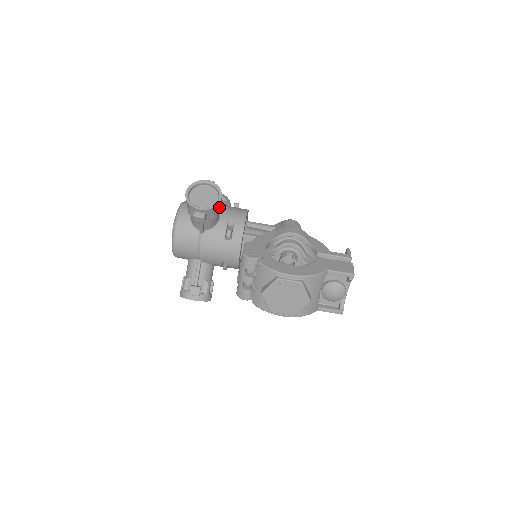
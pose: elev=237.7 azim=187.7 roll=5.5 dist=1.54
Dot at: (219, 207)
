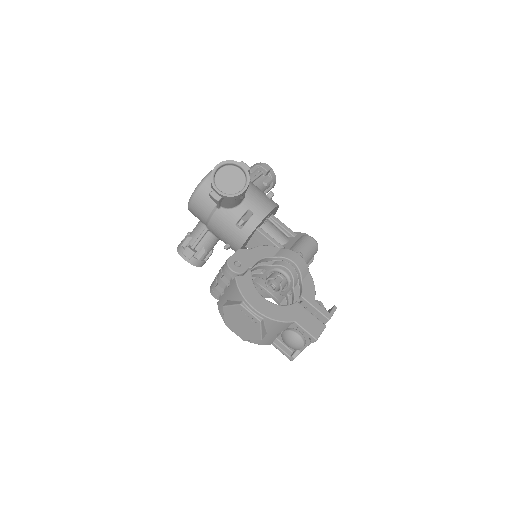
Dot at: (241, 196)
